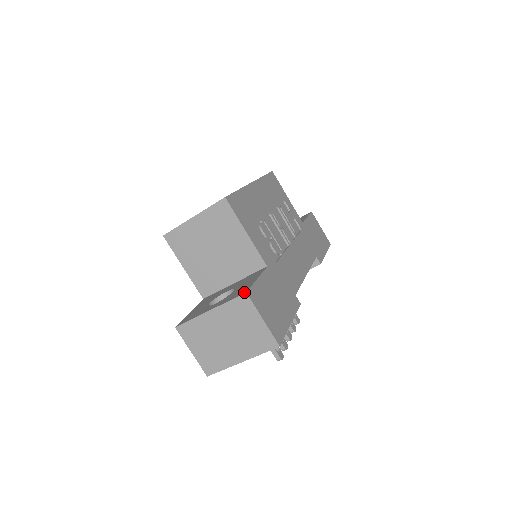
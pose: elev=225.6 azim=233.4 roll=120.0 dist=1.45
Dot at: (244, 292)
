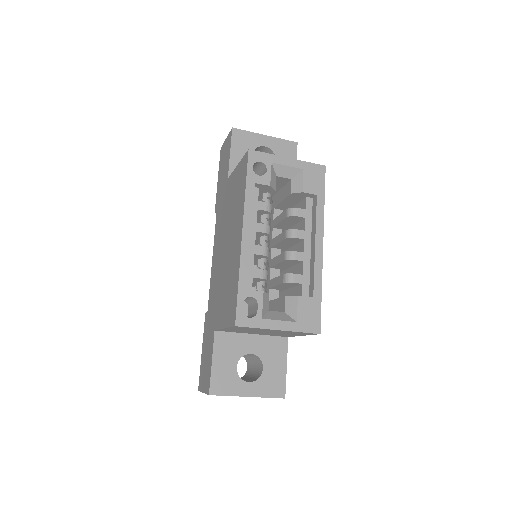
Dot at: (283, 396)
